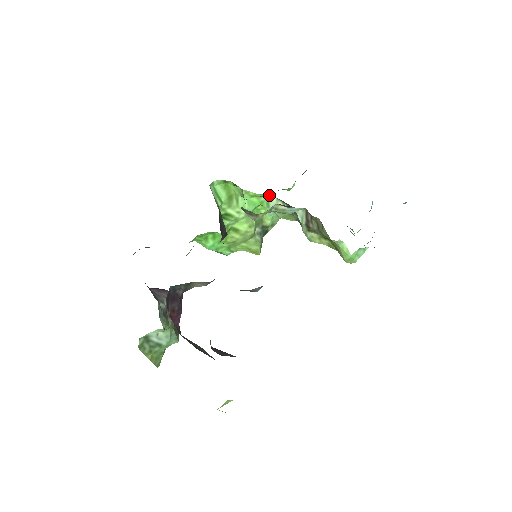
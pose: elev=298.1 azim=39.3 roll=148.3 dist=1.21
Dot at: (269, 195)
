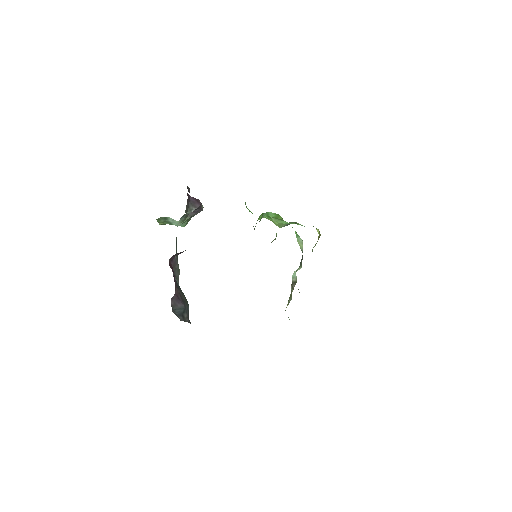
Dot at: occluded
